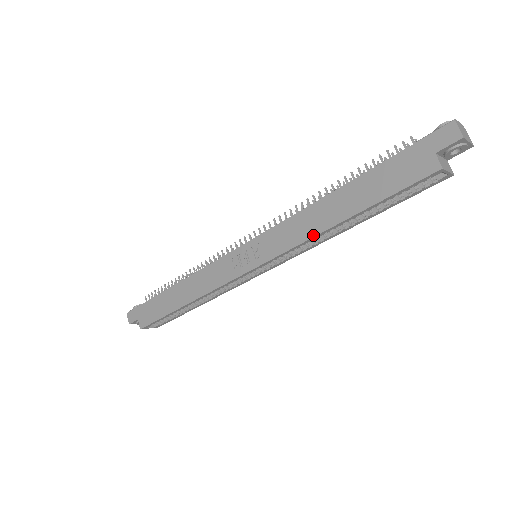
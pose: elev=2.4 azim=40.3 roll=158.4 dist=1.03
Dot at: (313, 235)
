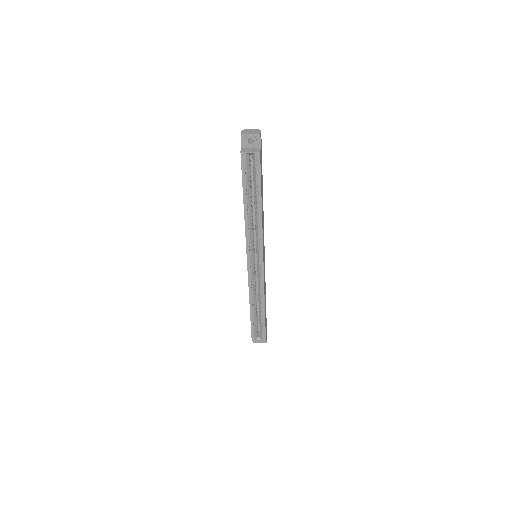
Dot at: (245, 222)
